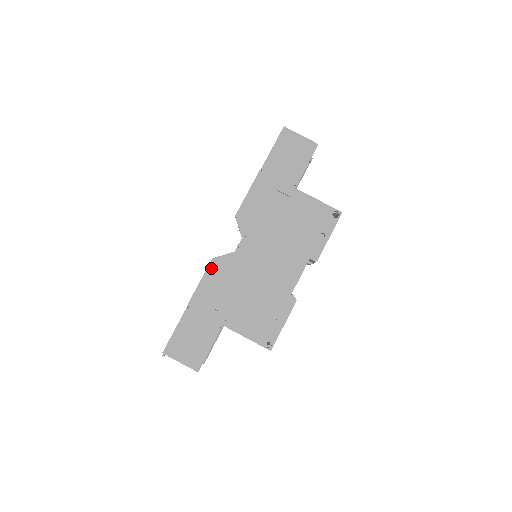
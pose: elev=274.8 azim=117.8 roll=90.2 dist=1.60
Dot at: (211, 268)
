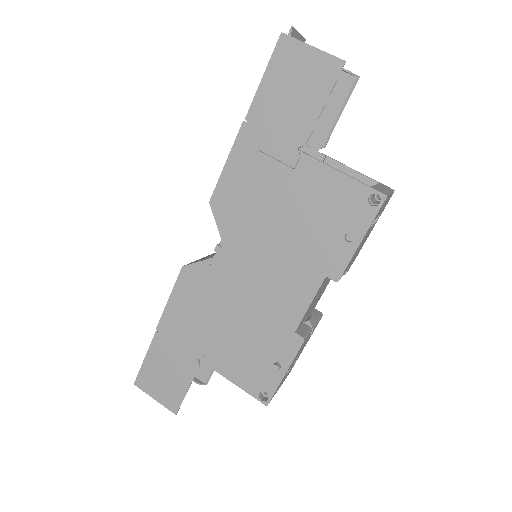
Dot at: (181, 280)
